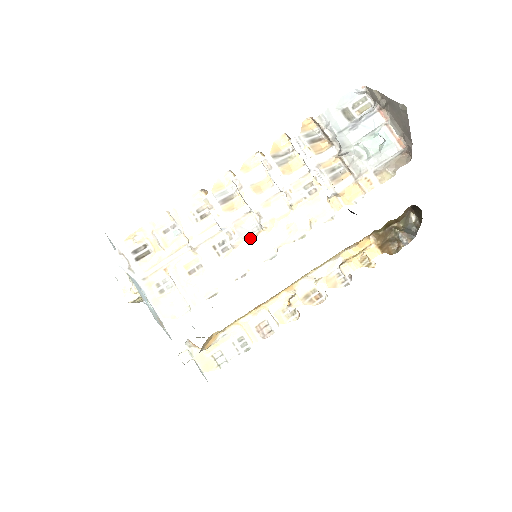
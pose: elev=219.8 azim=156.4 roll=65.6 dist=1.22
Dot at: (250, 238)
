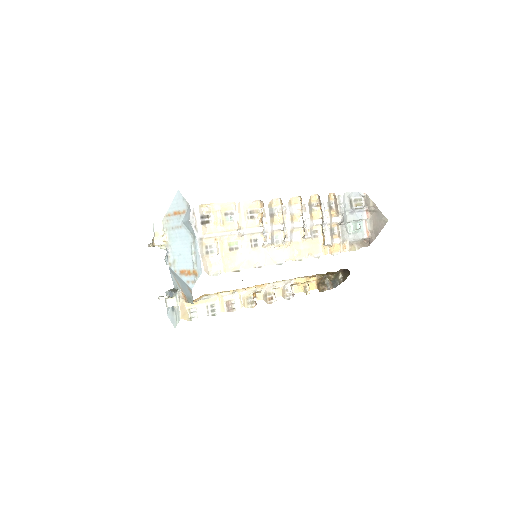
Dot at: (274, 246)
